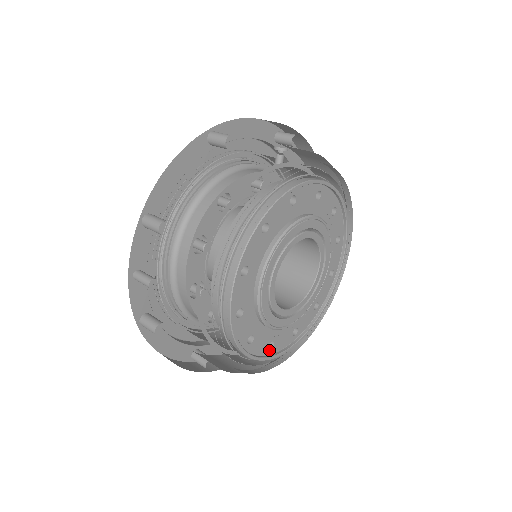
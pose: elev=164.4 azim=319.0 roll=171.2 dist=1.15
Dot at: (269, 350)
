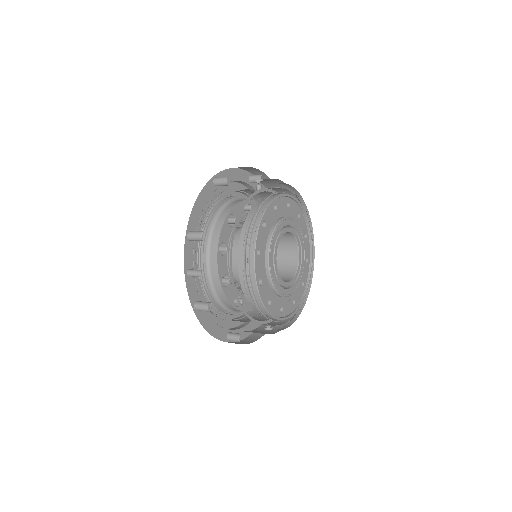
Dot at: (281, 314)
